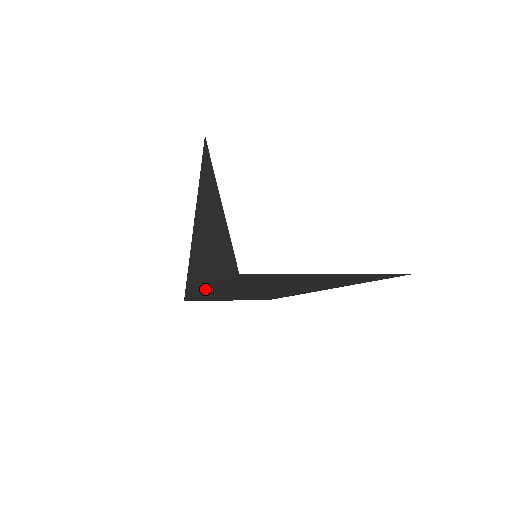
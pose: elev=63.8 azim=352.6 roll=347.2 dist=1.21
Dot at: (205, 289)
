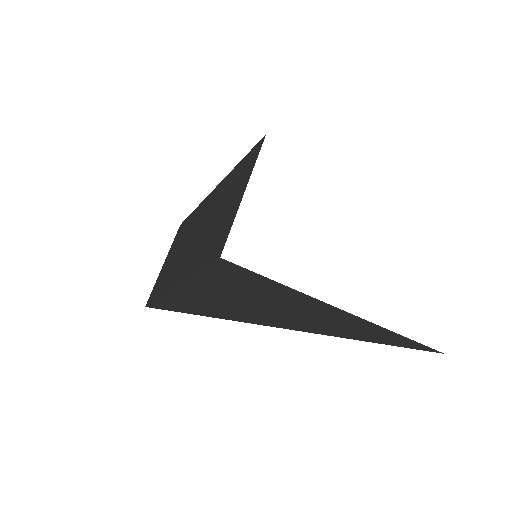
Dot at: occluded
